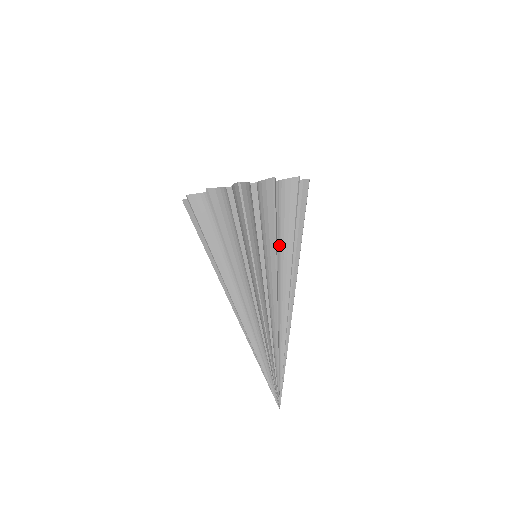
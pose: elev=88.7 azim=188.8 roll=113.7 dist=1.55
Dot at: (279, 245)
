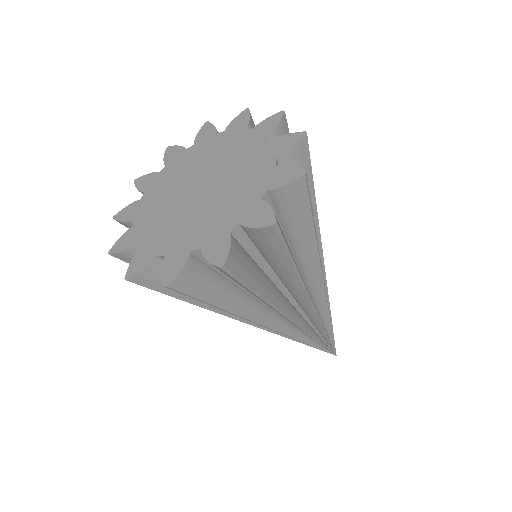
Dot at: occluded
